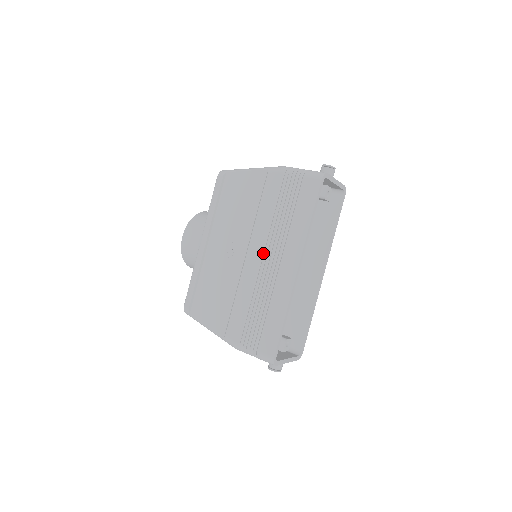
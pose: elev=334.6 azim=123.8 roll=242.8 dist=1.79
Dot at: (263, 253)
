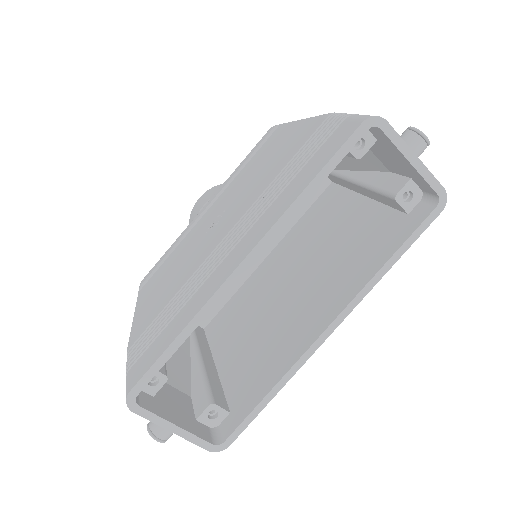
Dot at: (233, 229)
